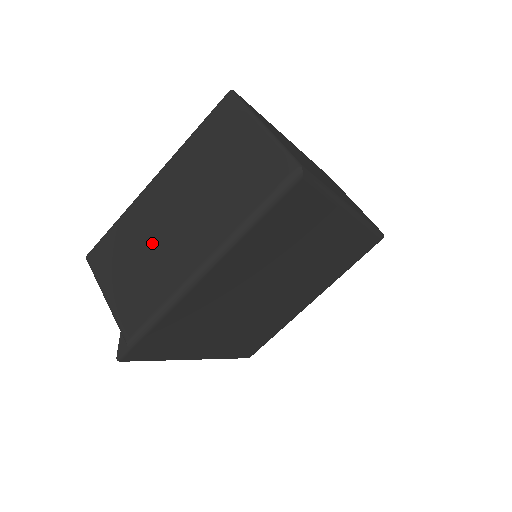
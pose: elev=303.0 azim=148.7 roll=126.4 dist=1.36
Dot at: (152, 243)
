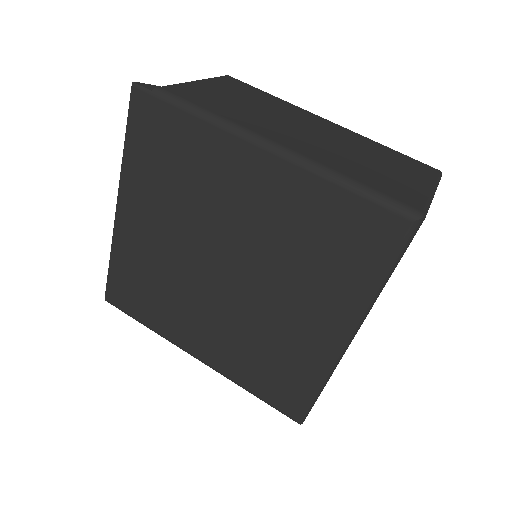
Dot at: (271, 113)
